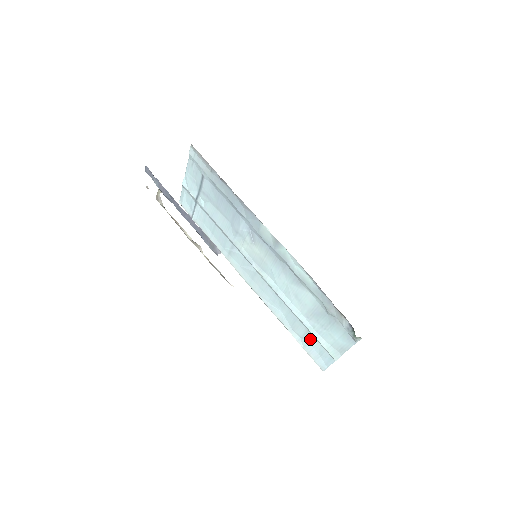
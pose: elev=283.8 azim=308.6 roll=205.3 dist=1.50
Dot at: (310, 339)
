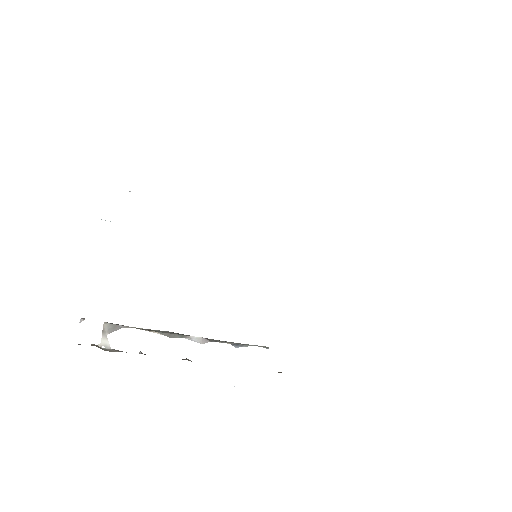
Dot at: occluded
